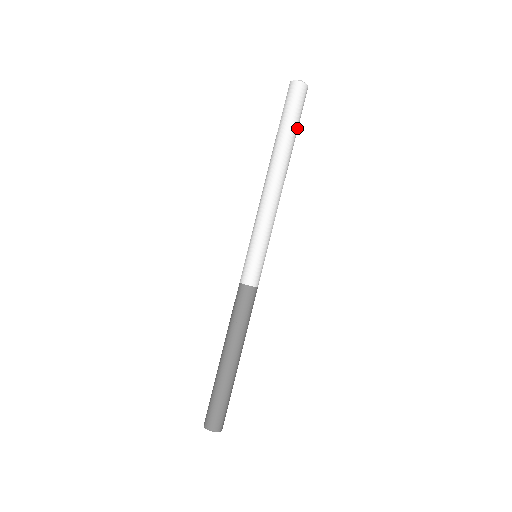
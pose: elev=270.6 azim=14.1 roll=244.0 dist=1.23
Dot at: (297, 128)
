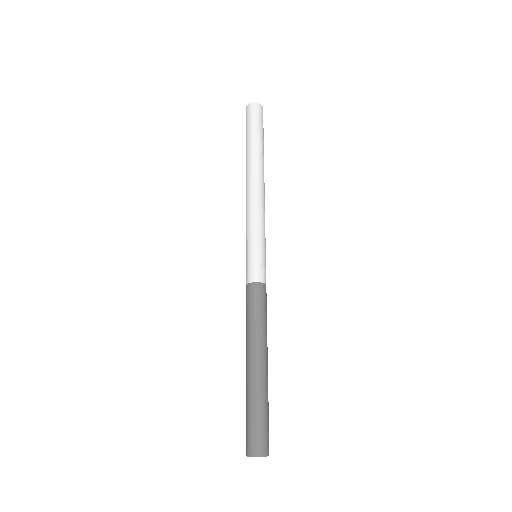
Dot at: (259, 136)
